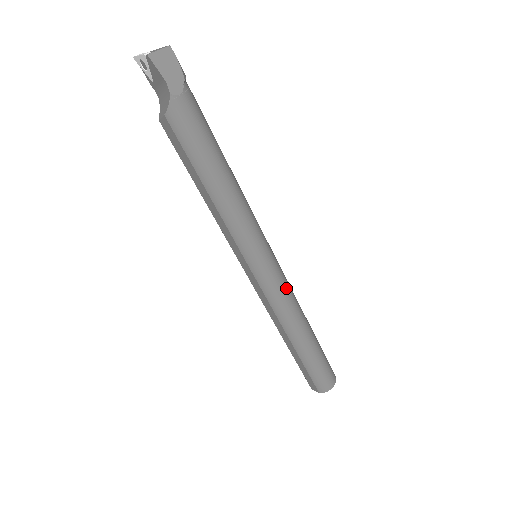
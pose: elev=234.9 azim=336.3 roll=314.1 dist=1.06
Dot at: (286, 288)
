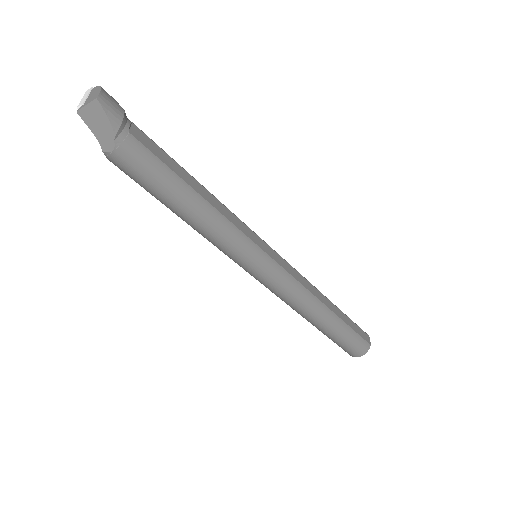
Dot at: (286, 289)
